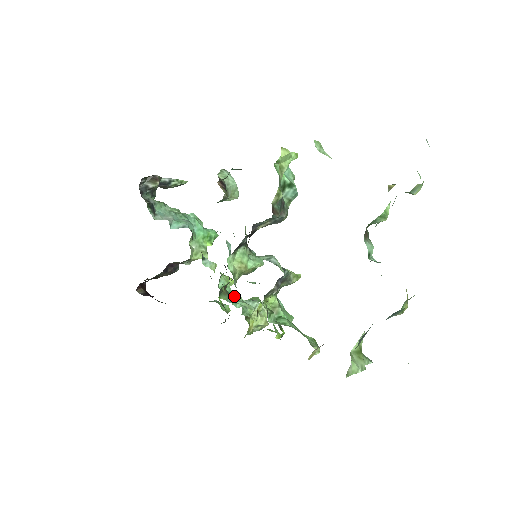
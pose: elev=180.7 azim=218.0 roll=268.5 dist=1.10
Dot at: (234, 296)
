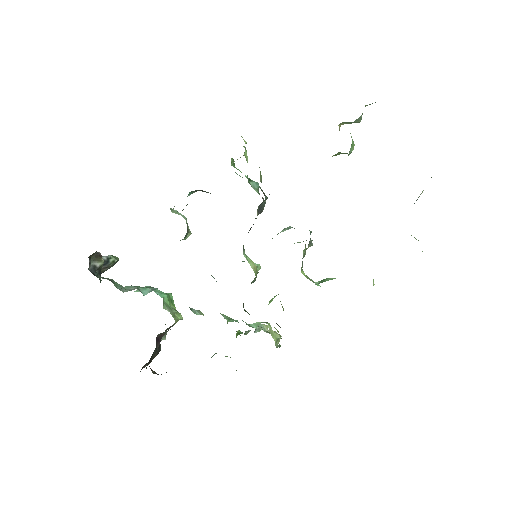
Dot at: occluded
